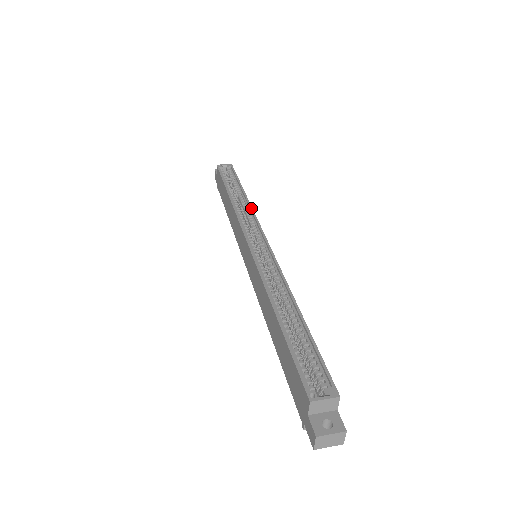
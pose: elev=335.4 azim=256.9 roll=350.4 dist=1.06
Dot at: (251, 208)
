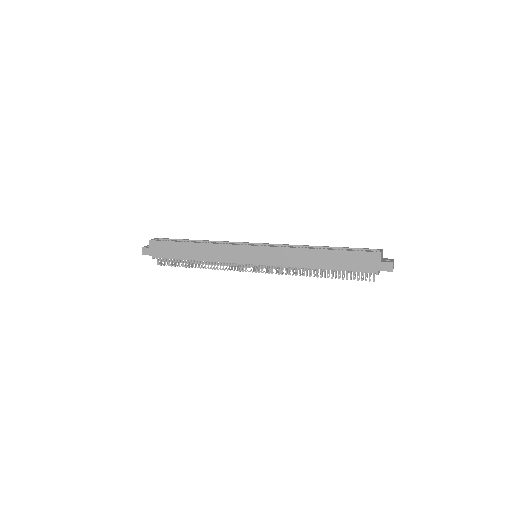
Dot at: (221, 241)
